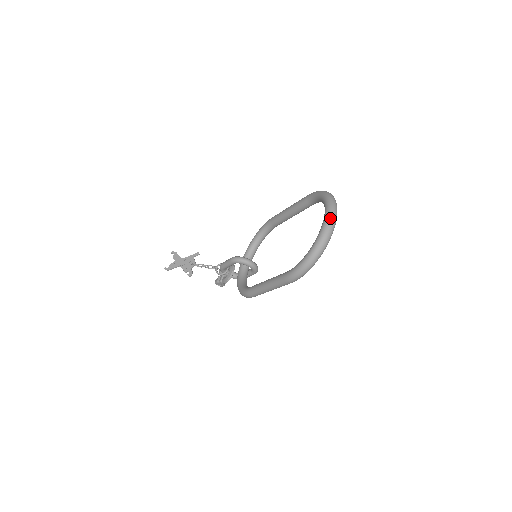
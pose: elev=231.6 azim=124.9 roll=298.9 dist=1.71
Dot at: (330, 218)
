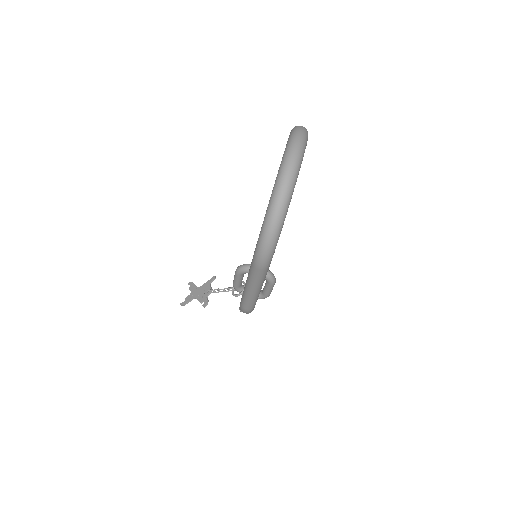
Dot at: (288, 151)
